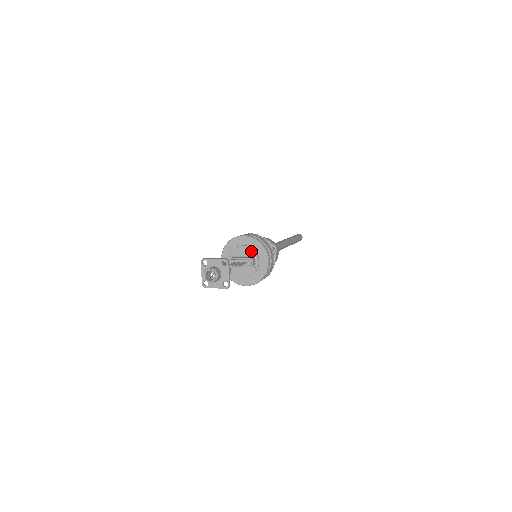
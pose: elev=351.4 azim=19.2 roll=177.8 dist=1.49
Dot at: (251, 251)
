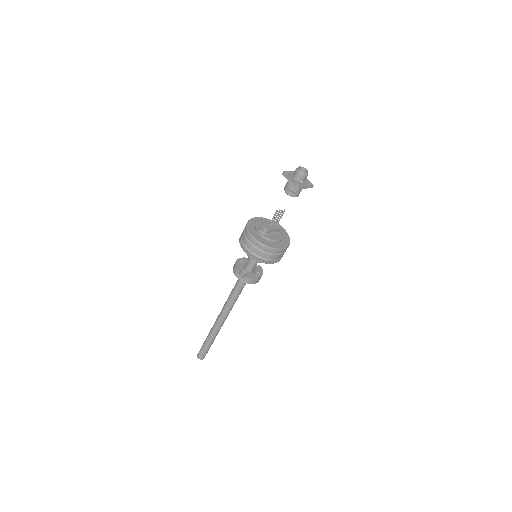
Dot at: occluded
